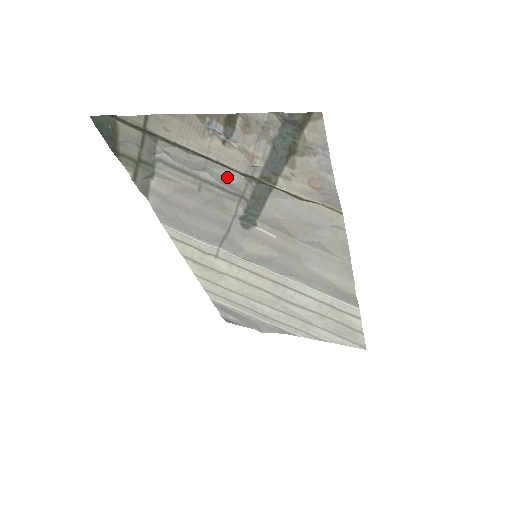
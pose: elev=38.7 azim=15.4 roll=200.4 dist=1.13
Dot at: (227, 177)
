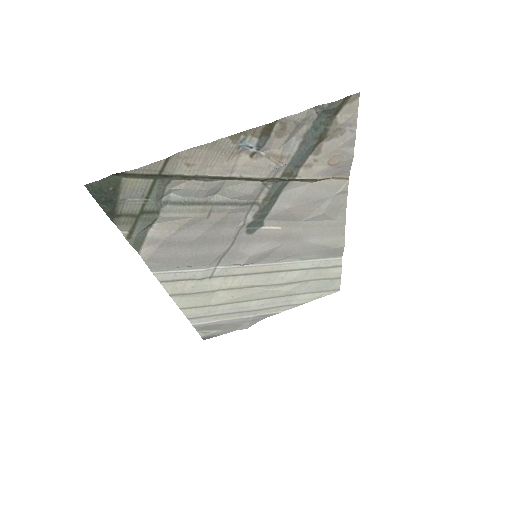
Dot at: (243, 190)
